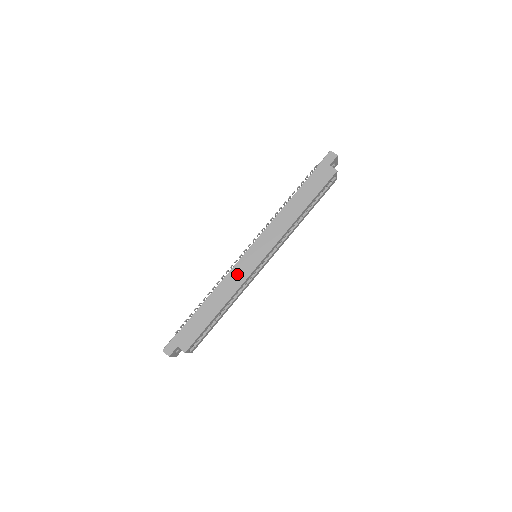
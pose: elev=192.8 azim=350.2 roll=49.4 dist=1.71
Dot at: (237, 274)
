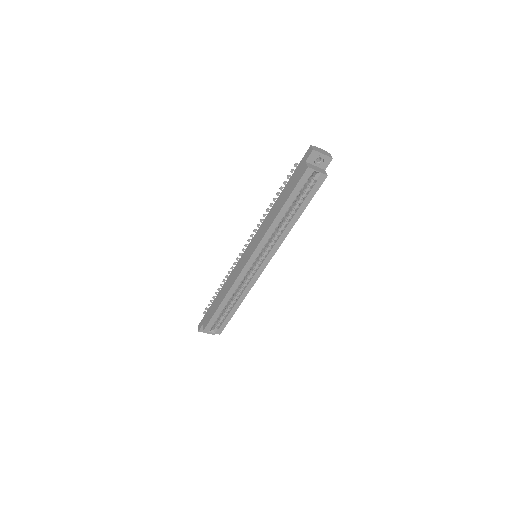
Dot at: (236, 271)
